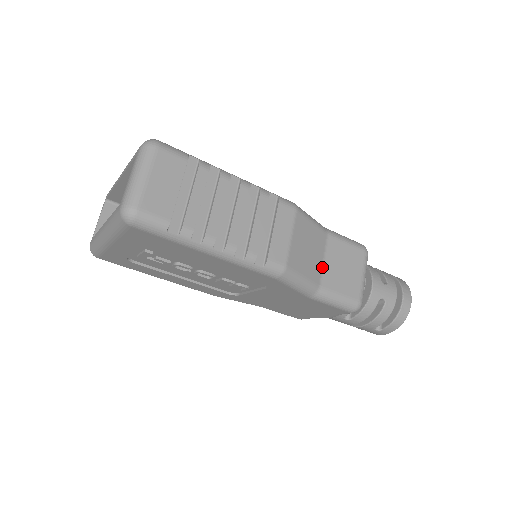
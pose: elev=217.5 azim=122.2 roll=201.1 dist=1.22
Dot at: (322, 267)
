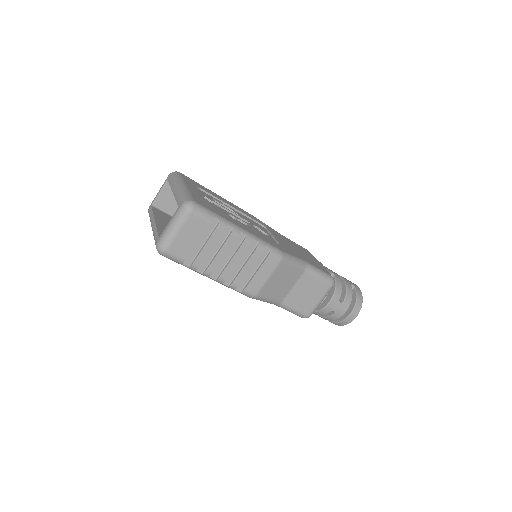
Dot at: (289, 291)
